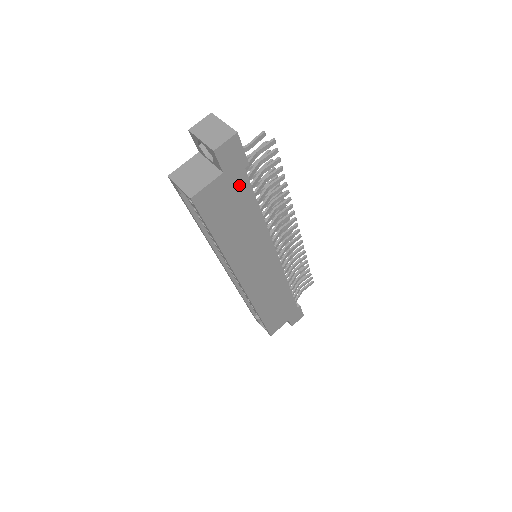
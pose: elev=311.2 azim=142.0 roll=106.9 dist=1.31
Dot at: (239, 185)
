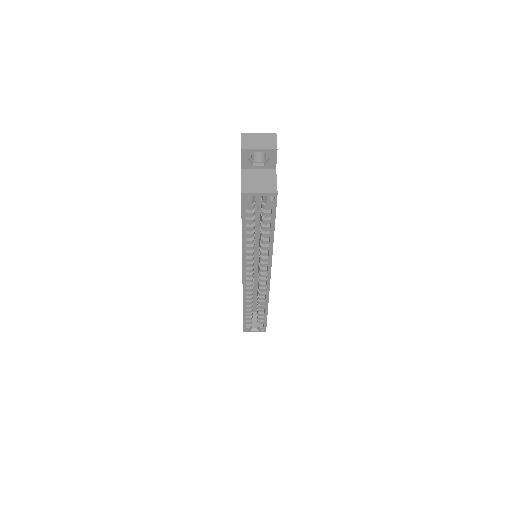
Dot at: occluded
